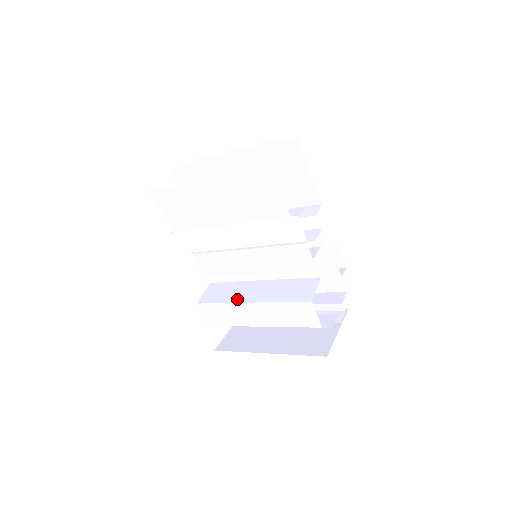
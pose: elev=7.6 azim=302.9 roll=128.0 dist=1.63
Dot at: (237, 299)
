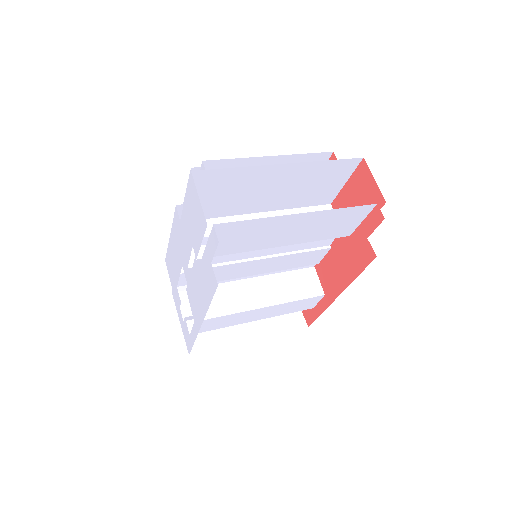
Dot at: (245, 306)
